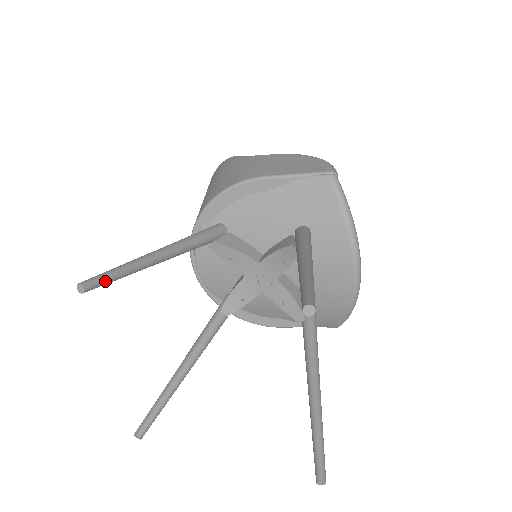
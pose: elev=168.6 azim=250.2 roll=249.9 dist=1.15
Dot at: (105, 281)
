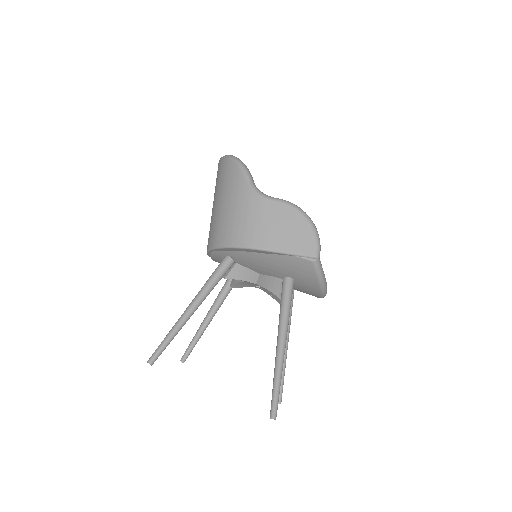
Dot at: (161, 353)
